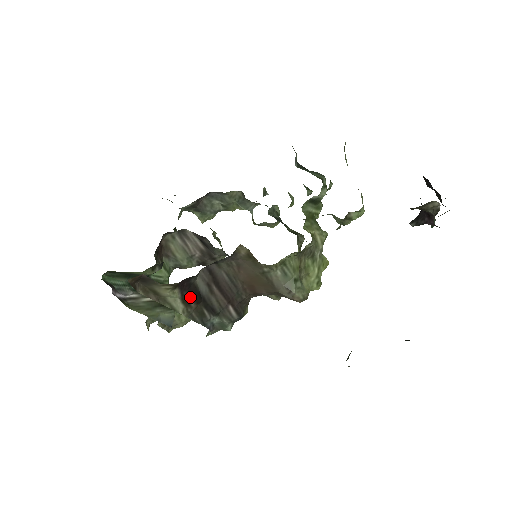
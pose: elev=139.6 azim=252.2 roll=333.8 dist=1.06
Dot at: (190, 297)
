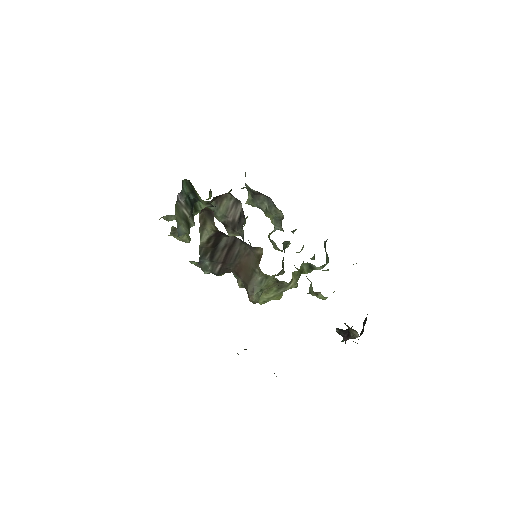
Dot at: (213, 241)
